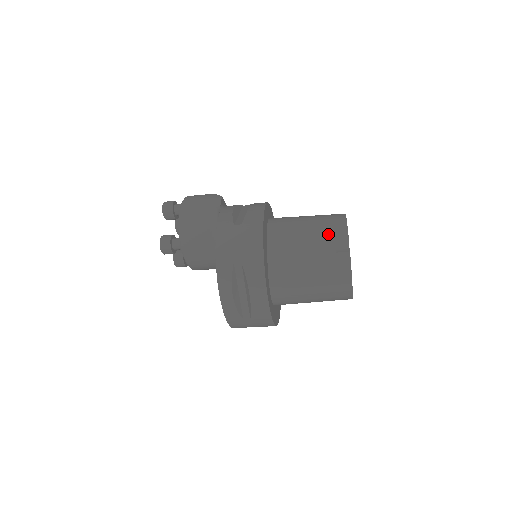
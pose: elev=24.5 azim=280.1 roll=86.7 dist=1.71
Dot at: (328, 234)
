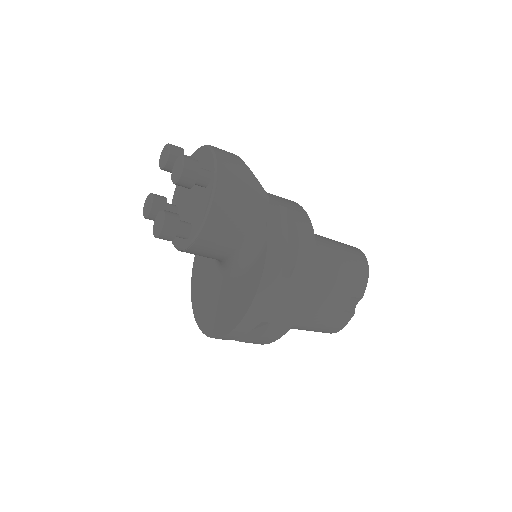
Dot at: (349, 292)
